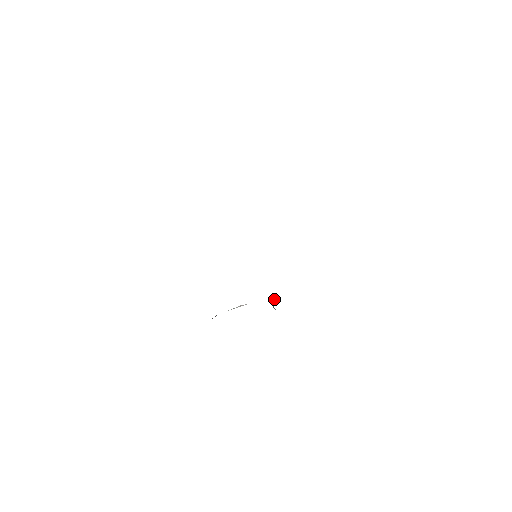
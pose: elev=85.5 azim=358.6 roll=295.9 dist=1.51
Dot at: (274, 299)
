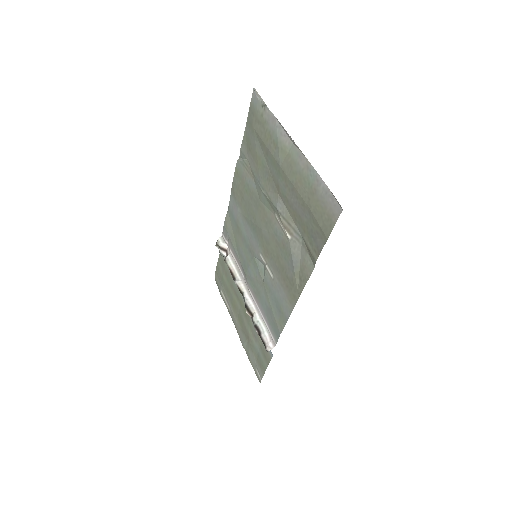
Dot at: (217, 245)
